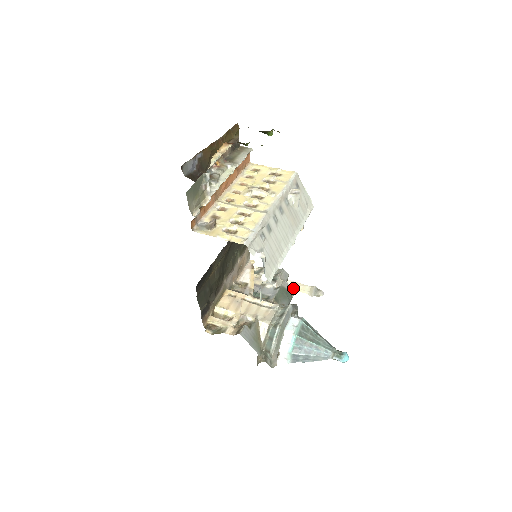
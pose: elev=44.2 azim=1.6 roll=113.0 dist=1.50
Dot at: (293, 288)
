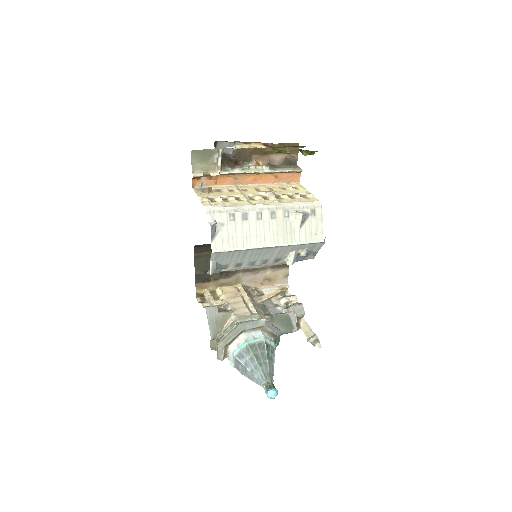
Dot at: (301, 327)
